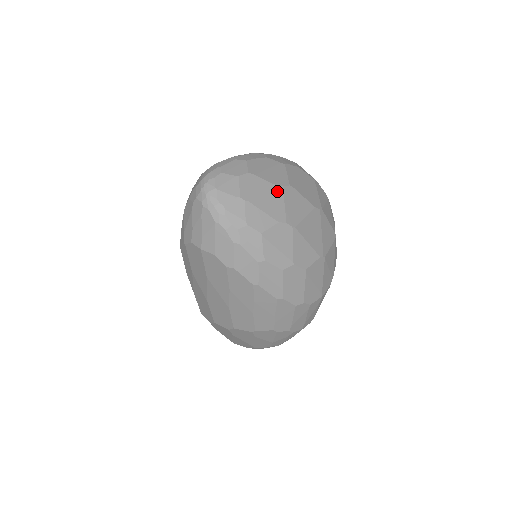
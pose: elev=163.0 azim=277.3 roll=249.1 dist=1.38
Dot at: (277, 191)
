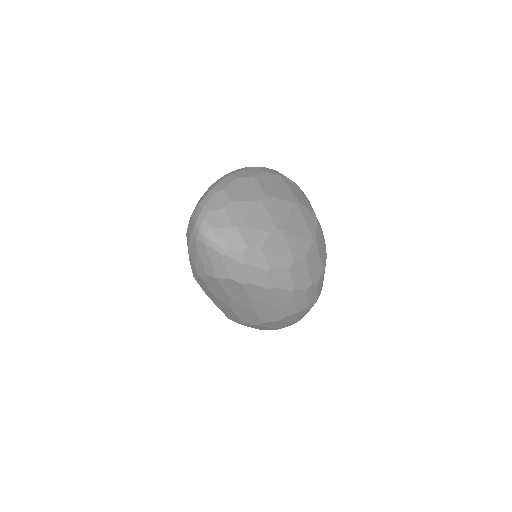
Dot at: (259, 206)
